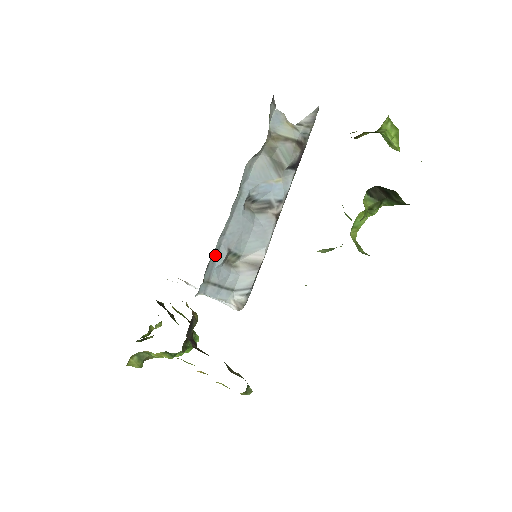
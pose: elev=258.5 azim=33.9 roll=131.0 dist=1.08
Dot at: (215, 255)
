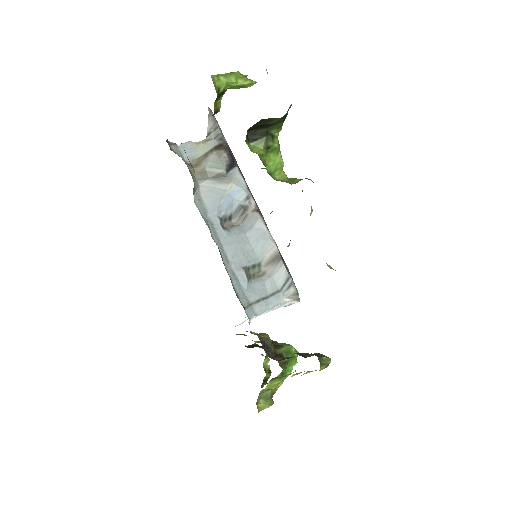
Dot at: (236, 282)
